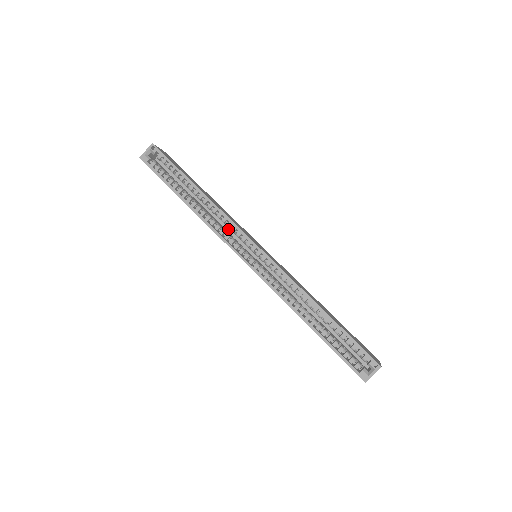
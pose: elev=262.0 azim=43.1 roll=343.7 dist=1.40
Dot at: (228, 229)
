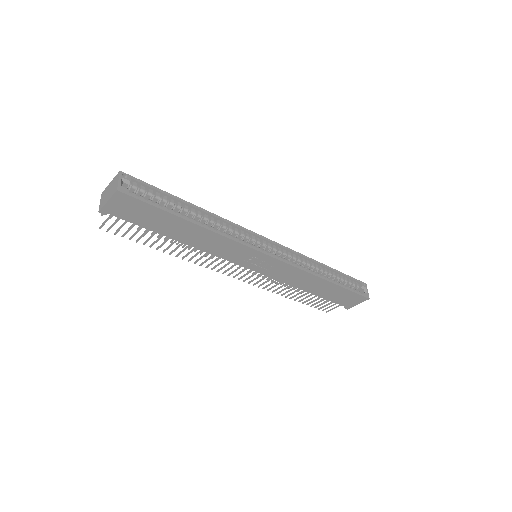
Dot at: occluded
